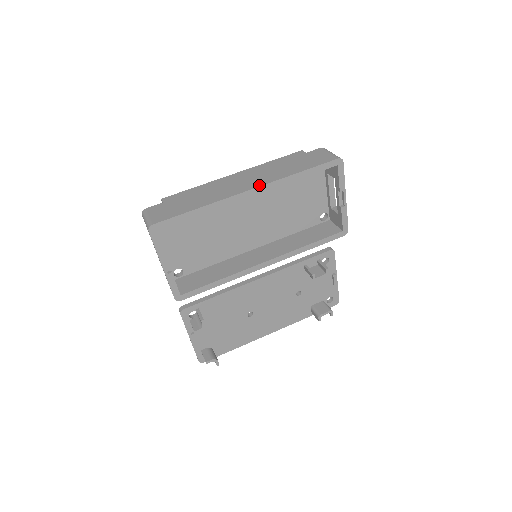
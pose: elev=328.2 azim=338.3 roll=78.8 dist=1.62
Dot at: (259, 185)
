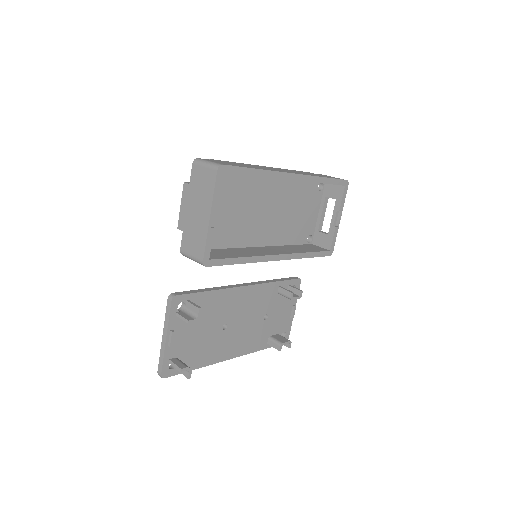
Dot at: occluded
